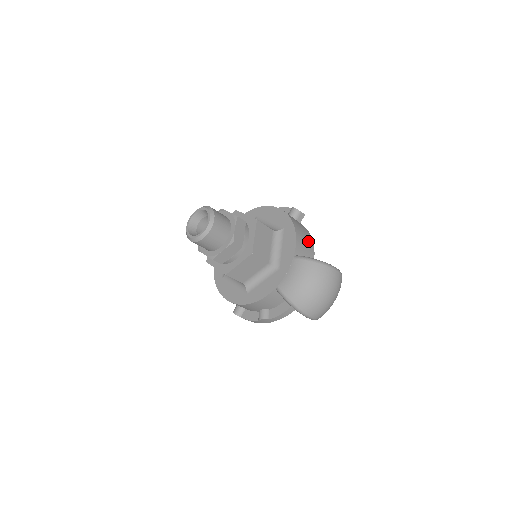
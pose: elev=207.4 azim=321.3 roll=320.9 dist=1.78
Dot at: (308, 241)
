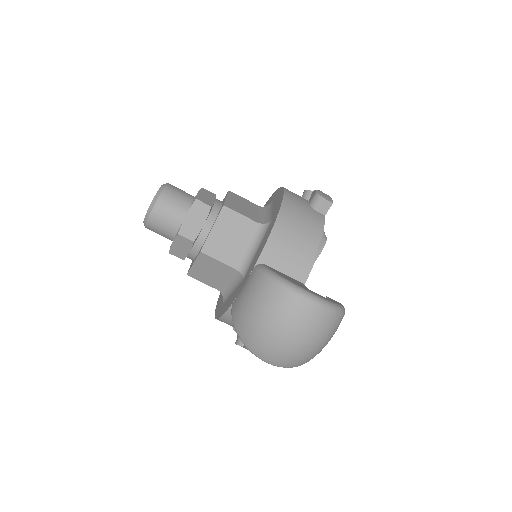
Dot at: (303, 244)
